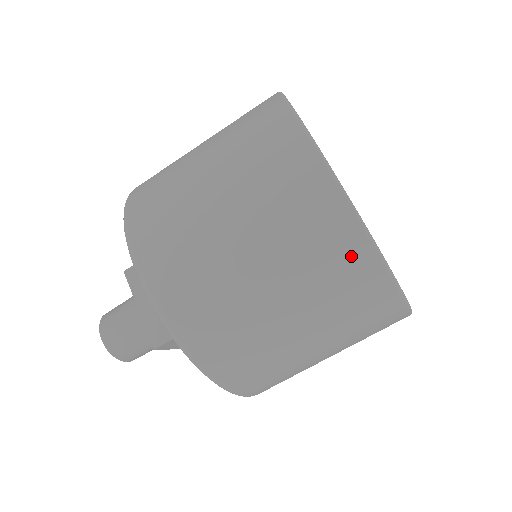
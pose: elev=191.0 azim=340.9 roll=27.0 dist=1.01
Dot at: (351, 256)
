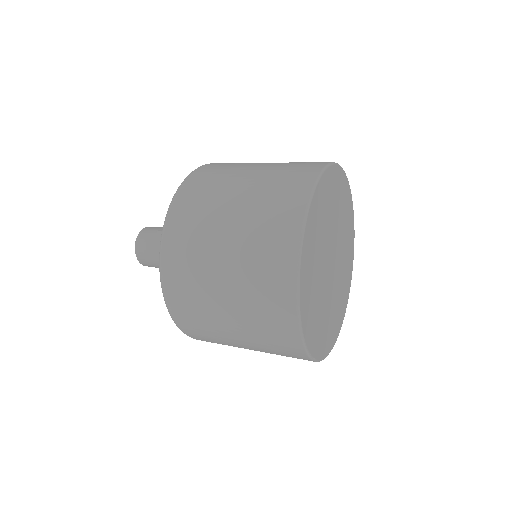
Dot at: (293, 353)
